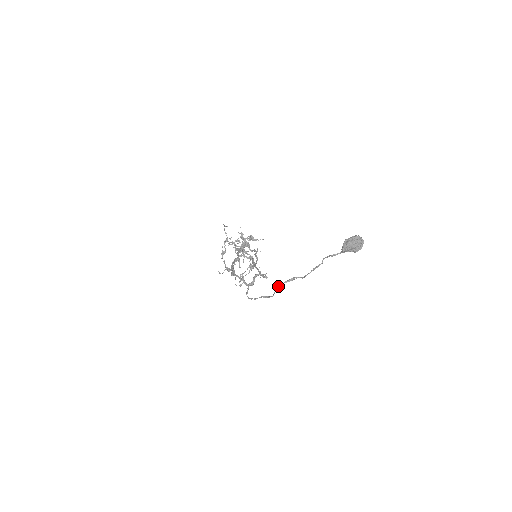
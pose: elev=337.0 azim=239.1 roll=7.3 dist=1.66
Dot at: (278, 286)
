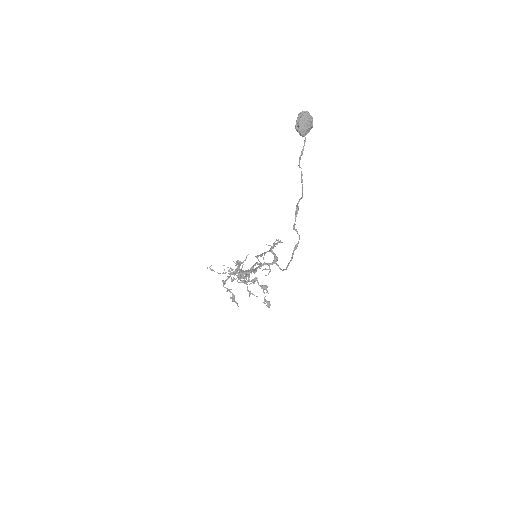
Dot at: (294, 225)
